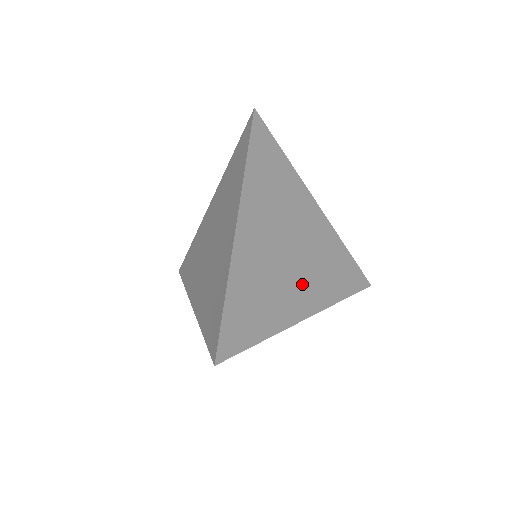
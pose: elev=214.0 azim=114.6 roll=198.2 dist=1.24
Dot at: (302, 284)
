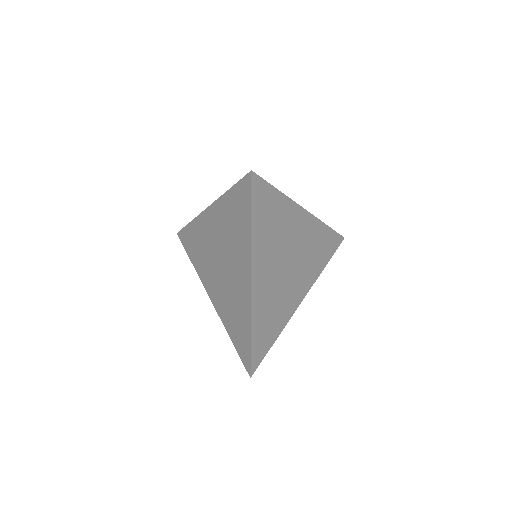
Dot at: (297, 282)
